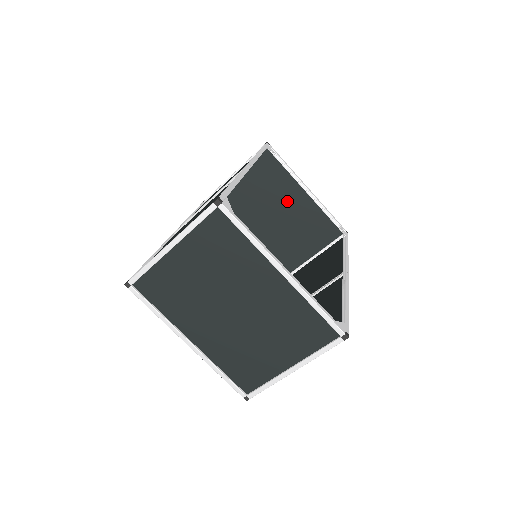
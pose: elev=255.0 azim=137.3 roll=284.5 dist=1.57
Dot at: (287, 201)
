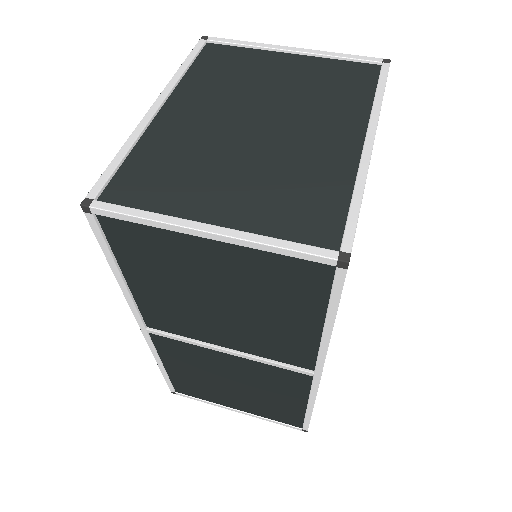
Dot at: occluded
